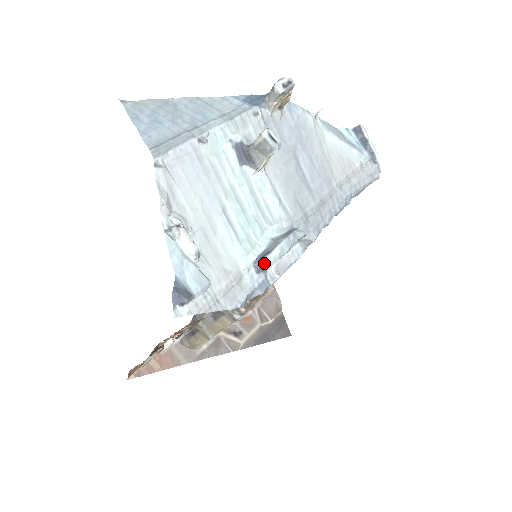
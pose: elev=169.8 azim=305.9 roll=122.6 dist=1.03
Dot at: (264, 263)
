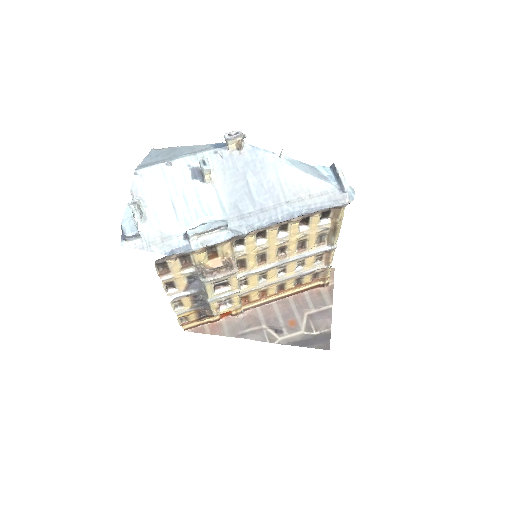
Dot at: (186, 233)
